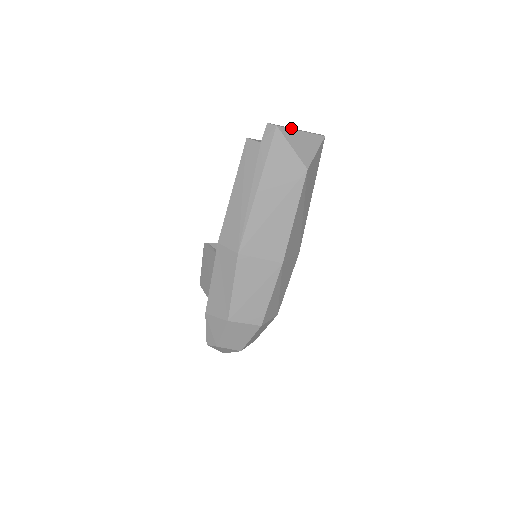
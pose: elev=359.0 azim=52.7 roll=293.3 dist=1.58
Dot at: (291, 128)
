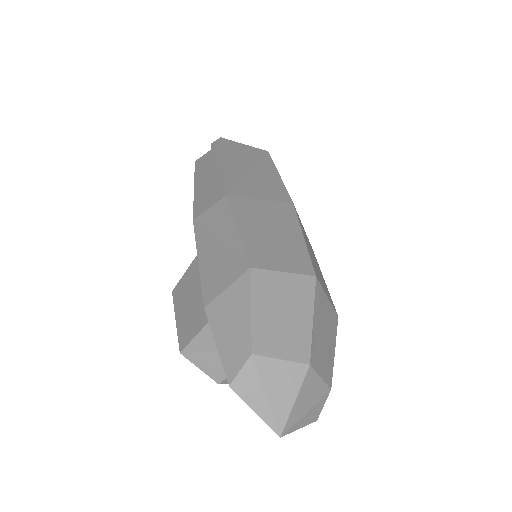
Dot at: occluded
